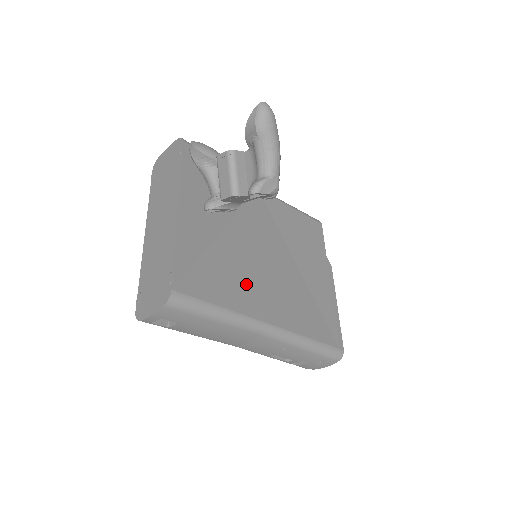
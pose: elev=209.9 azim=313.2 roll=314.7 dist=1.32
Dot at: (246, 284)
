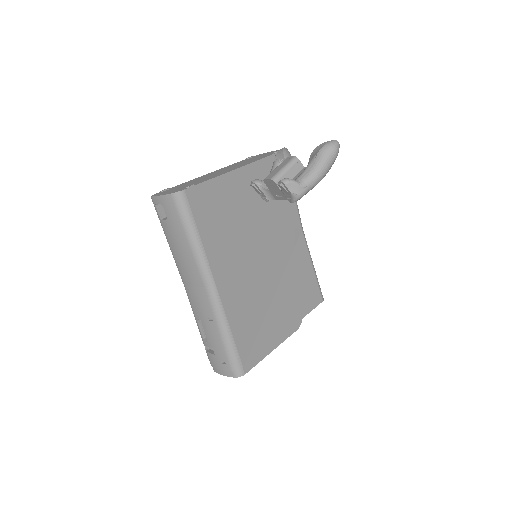
Dot at: (229, 250)
